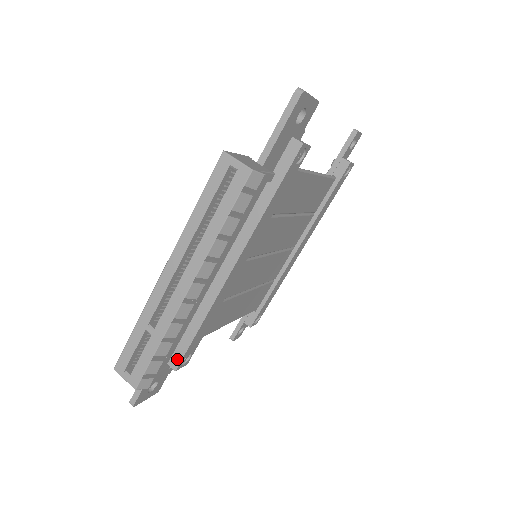
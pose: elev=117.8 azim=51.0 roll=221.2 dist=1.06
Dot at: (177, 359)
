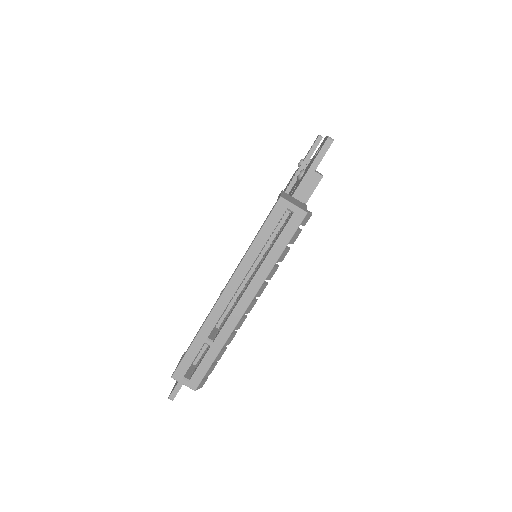
Dot at: occluded
